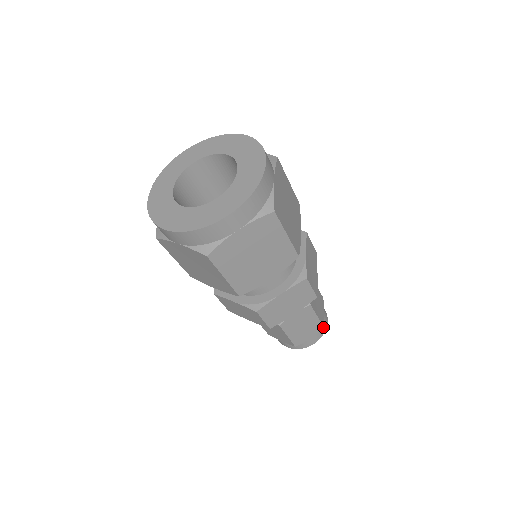
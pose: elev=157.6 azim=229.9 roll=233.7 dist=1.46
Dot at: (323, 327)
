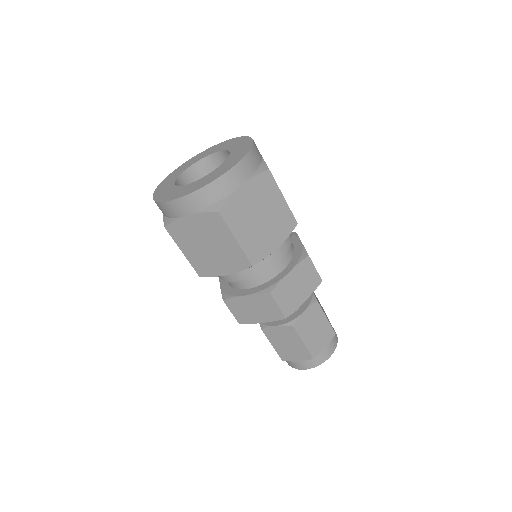
Dot at: (335, 333)
